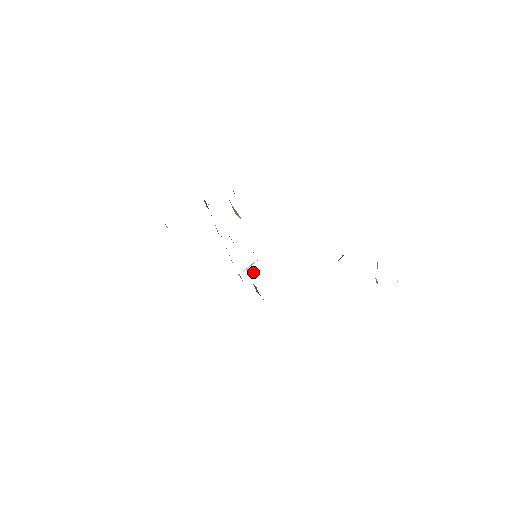
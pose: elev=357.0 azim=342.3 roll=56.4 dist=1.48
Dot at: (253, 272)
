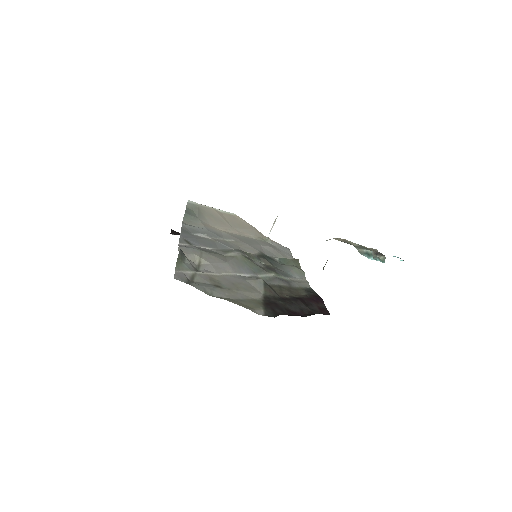
Dot at: (265, 264)
